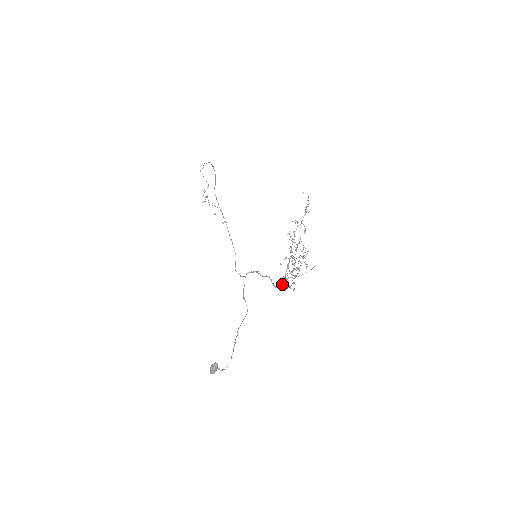
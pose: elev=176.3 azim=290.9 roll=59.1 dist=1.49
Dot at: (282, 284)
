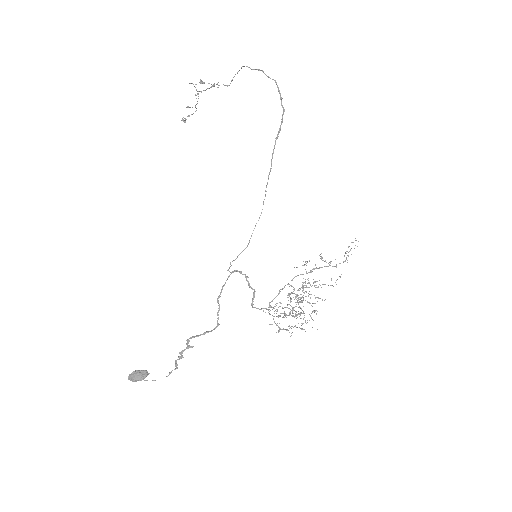
Dot at: (265, 312)
